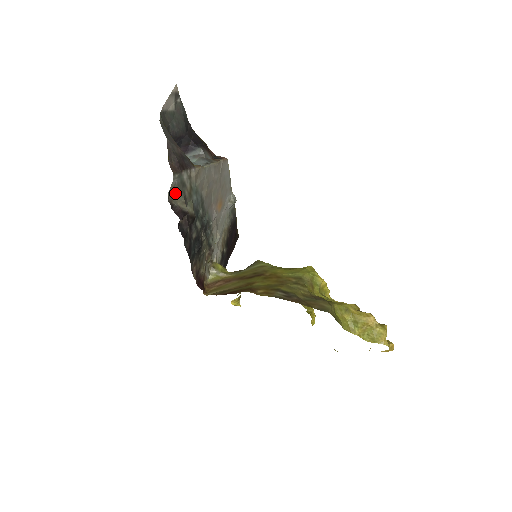
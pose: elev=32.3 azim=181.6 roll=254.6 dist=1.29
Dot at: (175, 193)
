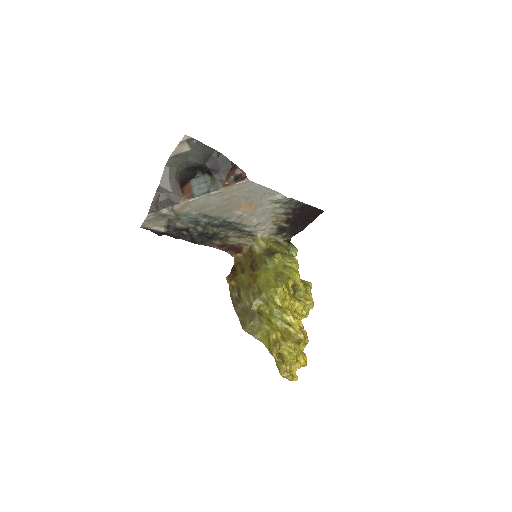
Dot at: (153, 222)
